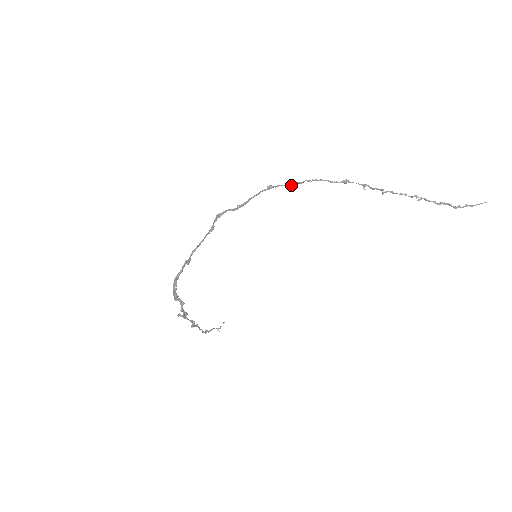
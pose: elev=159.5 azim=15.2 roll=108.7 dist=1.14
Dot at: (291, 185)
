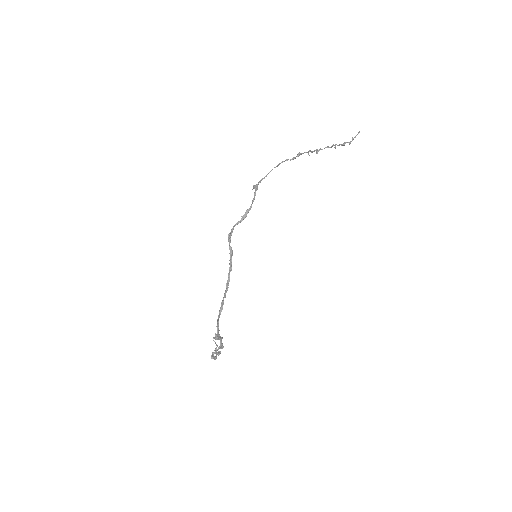
Dot at: occluded
